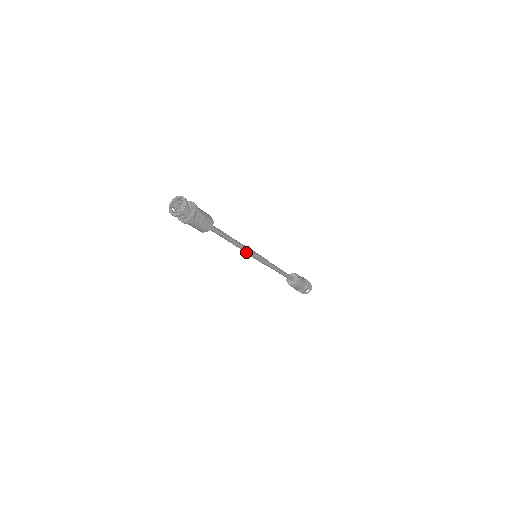
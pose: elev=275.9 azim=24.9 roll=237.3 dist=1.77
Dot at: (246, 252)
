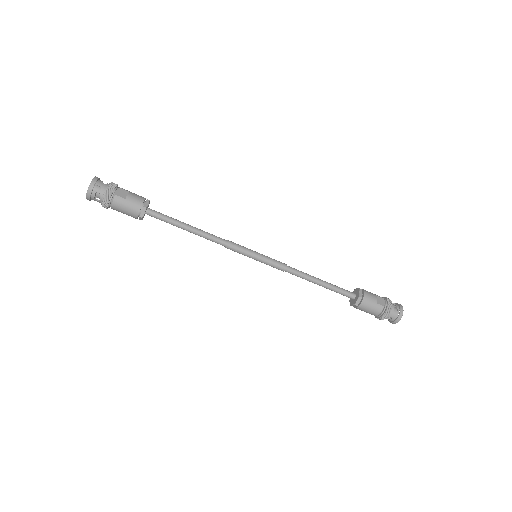
Dot at: (232, 247)
